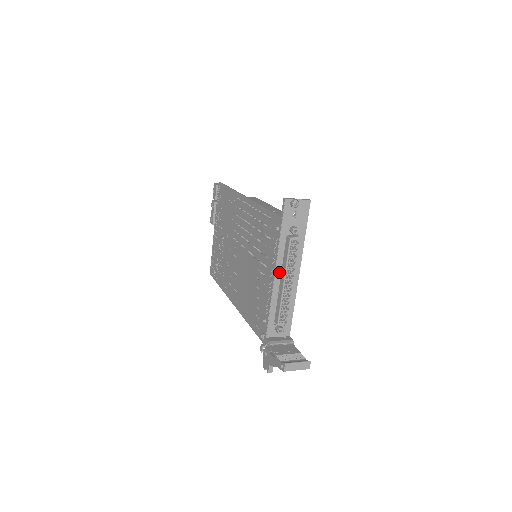
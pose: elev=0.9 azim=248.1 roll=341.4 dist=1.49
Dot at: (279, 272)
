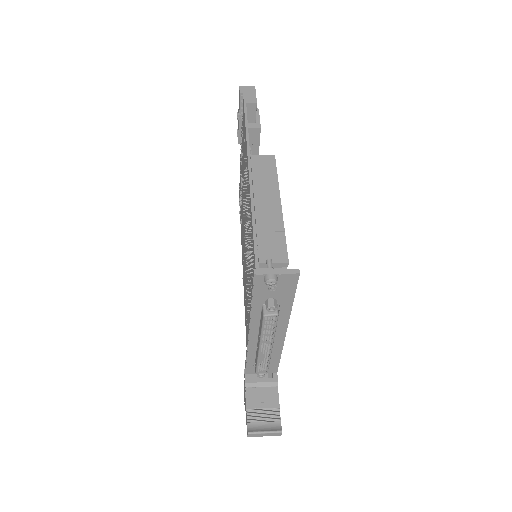
Dot at: (255, 333)
